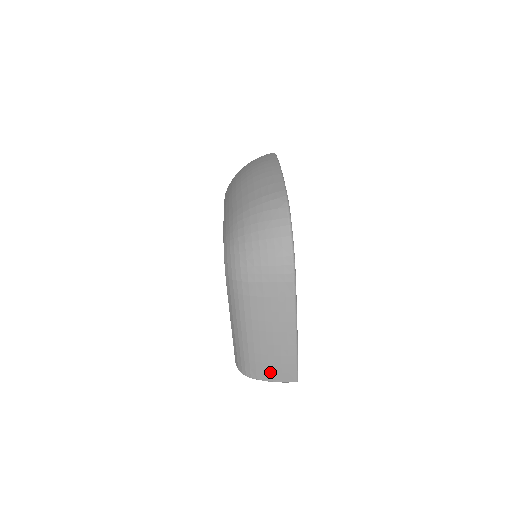
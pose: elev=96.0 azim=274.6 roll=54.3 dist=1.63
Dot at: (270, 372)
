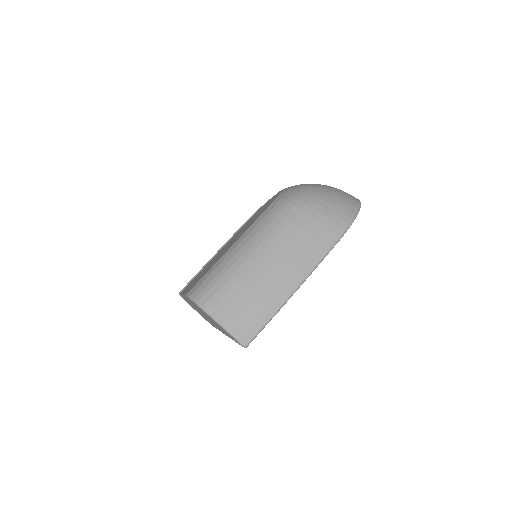
Dot at: (233, 311)
